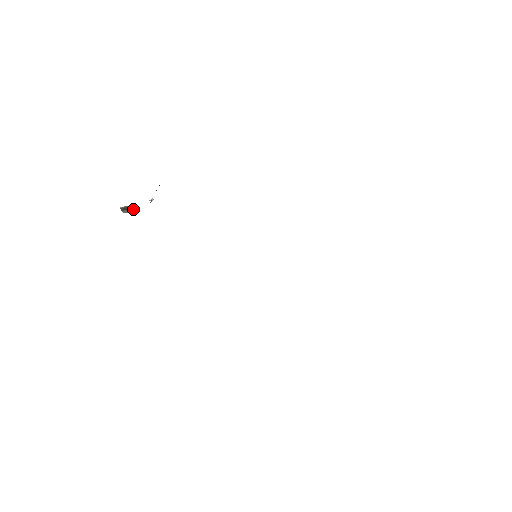
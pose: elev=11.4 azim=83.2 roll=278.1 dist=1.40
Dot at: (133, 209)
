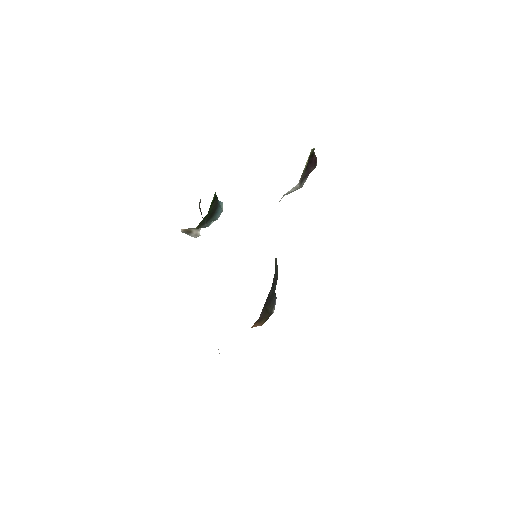
Dot at: (197, 232)
